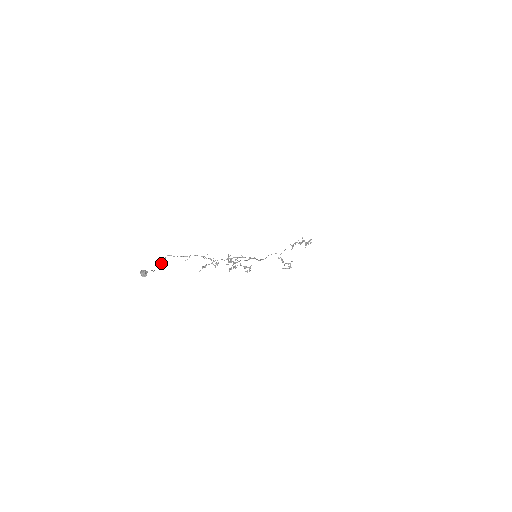
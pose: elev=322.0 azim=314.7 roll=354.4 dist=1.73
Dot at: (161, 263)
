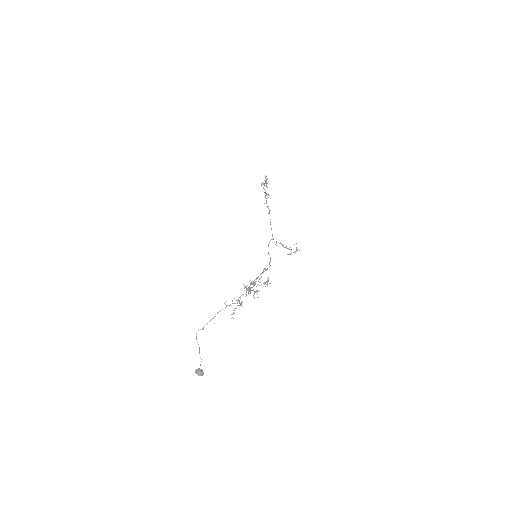
Dot at: occluded
